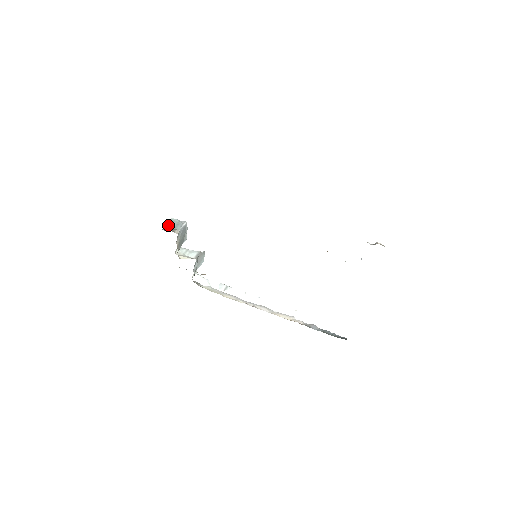
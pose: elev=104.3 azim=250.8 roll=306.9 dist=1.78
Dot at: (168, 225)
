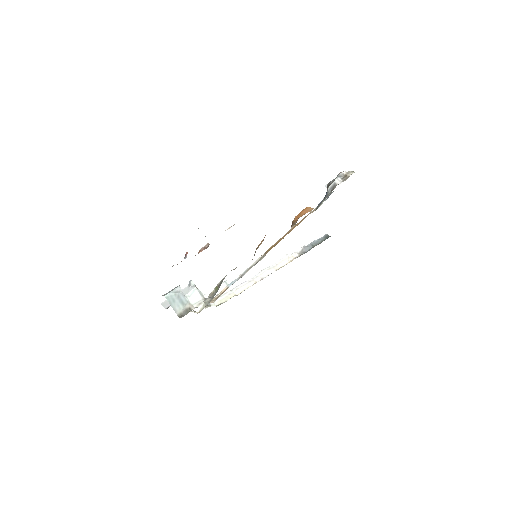
Dot at: (174, 307)
